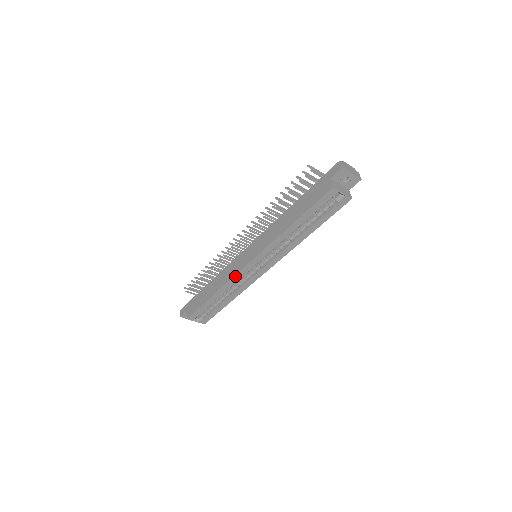
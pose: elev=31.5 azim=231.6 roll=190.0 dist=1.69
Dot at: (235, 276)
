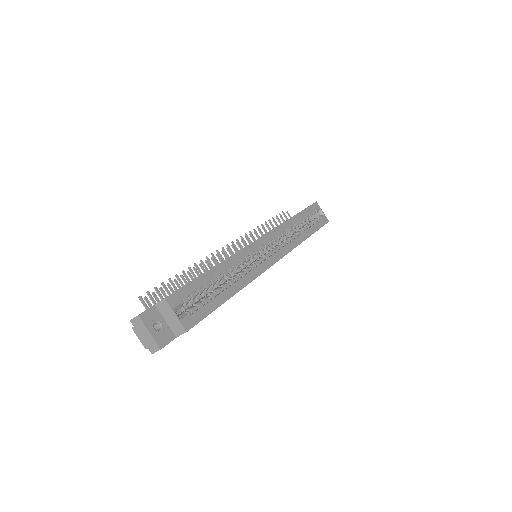
Dot at: (245, 248)
